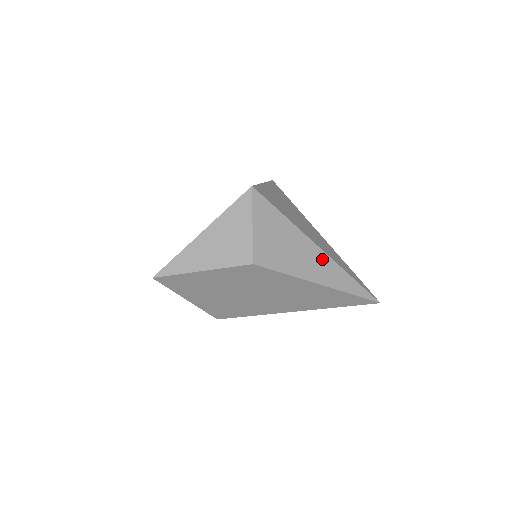
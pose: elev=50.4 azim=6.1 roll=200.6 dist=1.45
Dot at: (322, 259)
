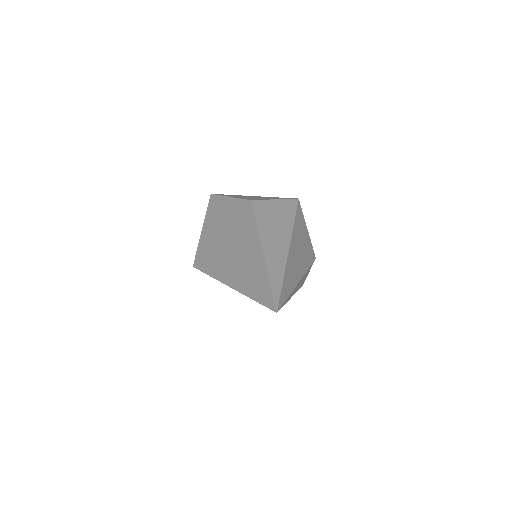
Dot at: (282, 249)
